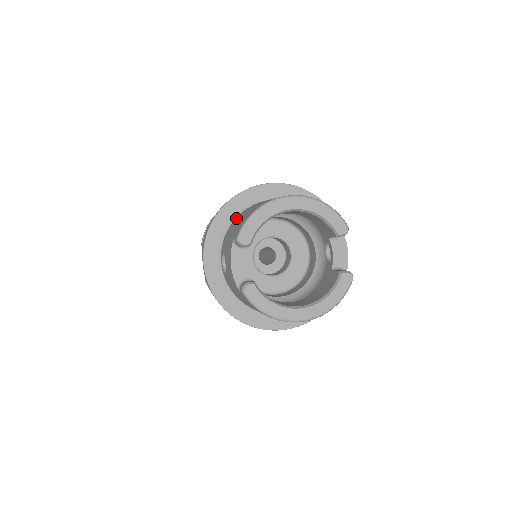
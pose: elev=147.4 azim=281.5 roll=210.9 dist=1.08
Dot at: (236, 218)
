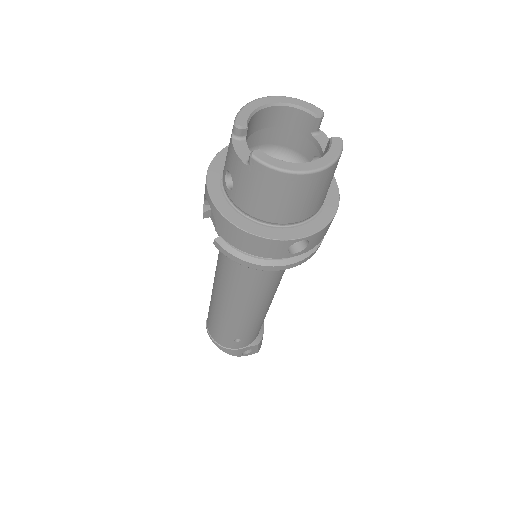
Dot at: occluded
